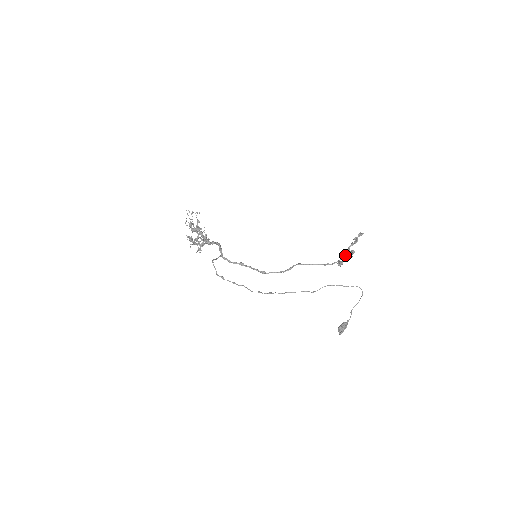
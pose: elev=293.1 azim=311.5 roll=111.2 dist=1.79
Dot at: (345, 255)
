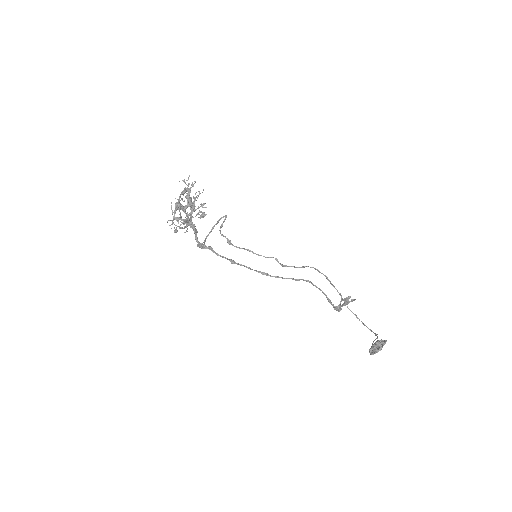
Dot at: (341, 305)
